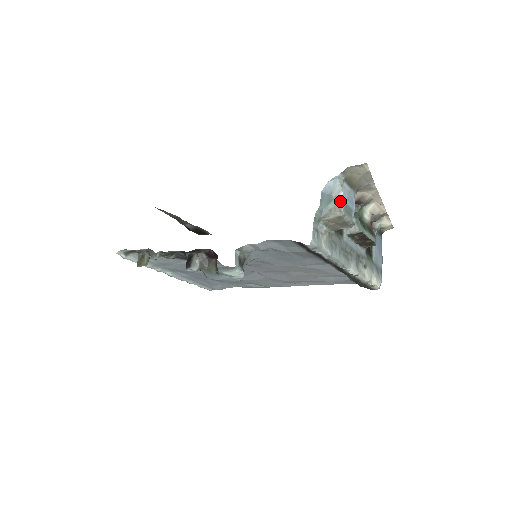
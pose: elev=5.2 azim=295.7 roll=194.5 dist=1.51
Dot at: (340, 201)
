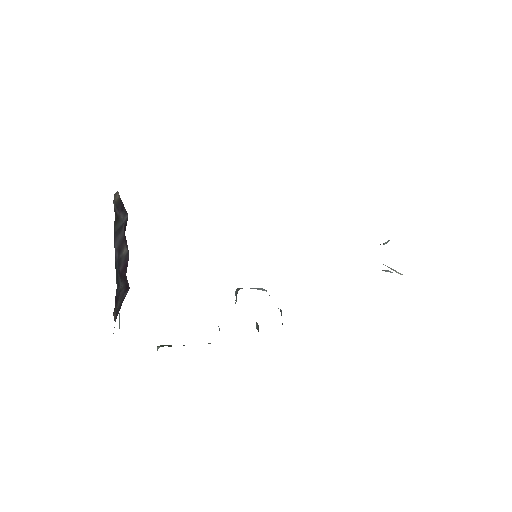
Dot at: occluded
